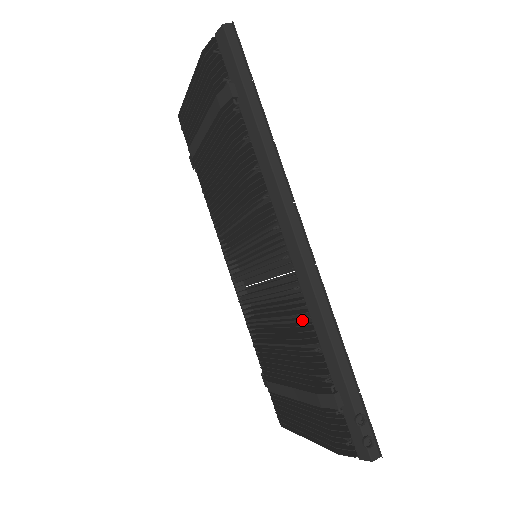
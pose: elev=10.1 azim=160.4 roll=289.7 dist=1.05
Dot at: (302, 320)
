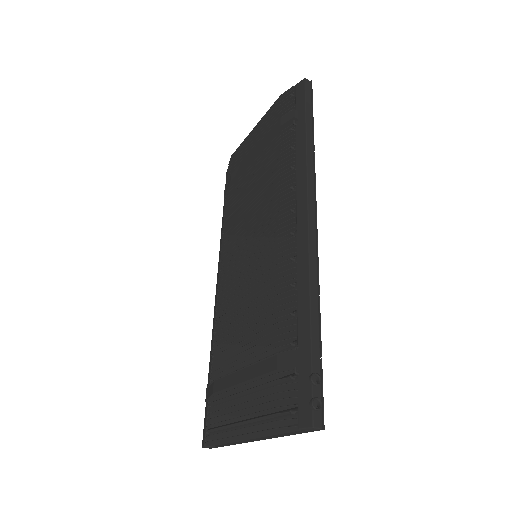
Dot at: (285, 293)
